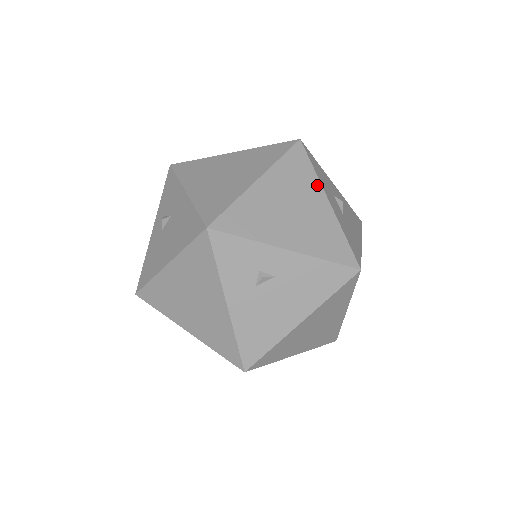
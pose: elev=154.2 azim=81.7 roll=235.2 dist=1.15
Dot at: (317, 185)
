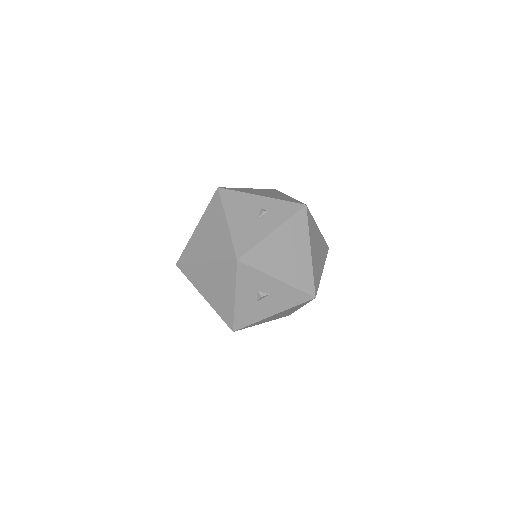
Dot at: (233, 287)
